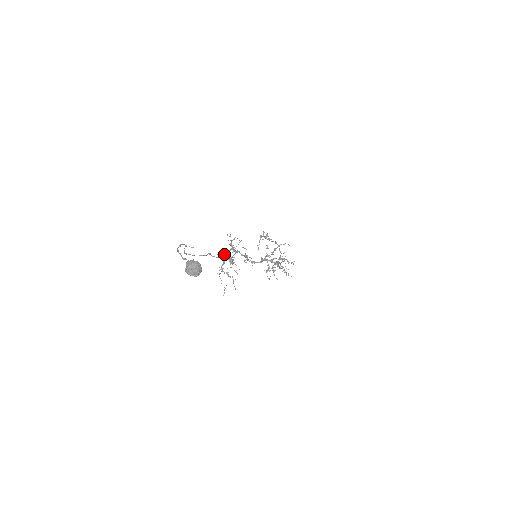
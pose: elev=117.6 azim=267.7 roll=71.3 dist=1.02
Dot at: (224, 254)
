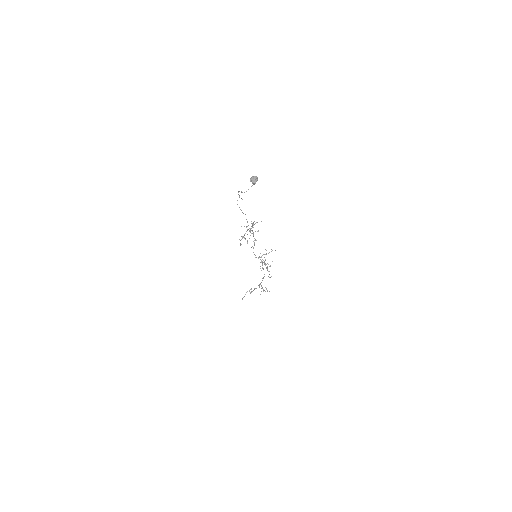
Dot at: occluded
